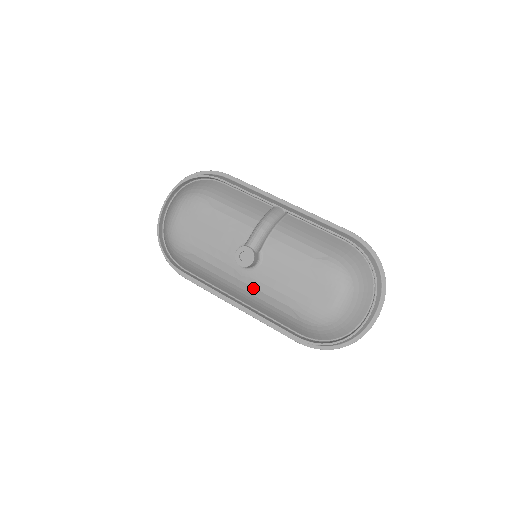
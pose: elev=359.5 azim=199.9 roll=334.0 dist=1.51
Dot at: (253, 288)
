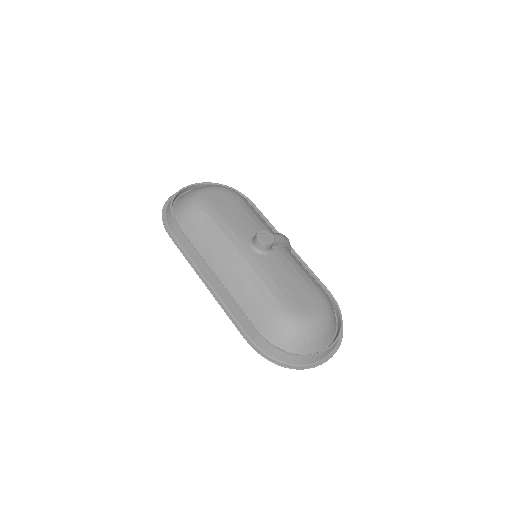
Dot at: (250, 266)
